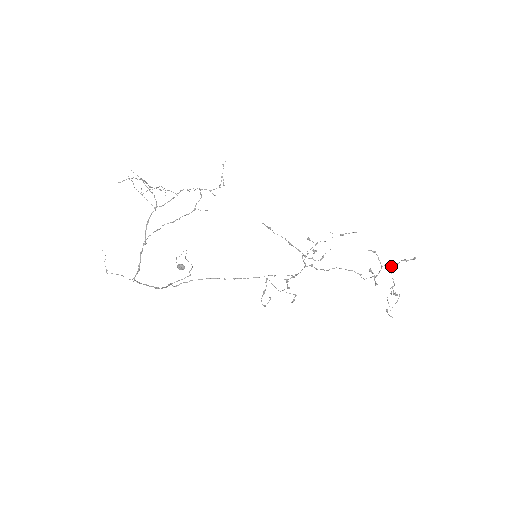
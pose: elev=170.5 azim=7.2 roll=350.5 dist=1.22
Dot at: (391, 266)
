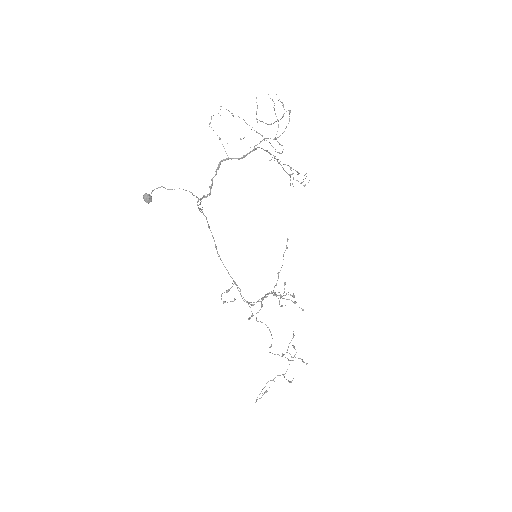
Dot at: (293, 357)
